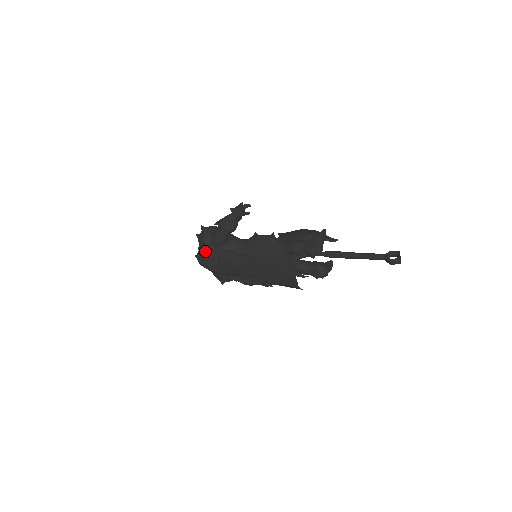
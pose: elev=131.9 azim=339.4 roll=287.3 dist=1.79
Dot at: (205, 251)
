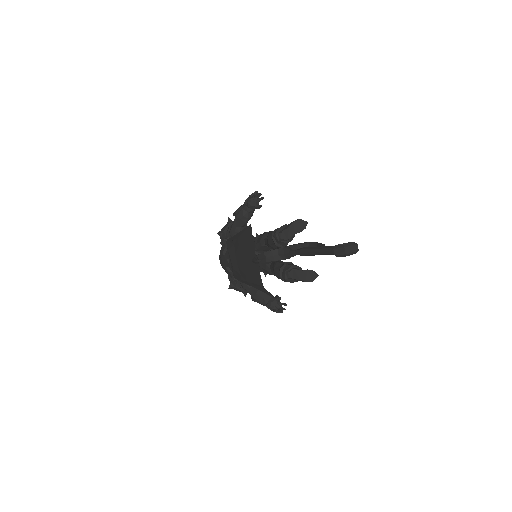
Dot at: occluded
